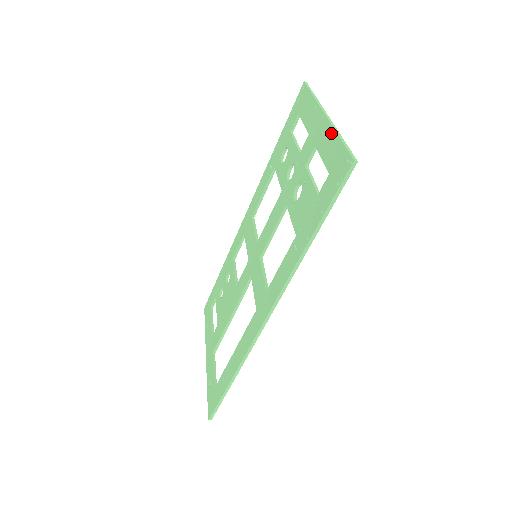
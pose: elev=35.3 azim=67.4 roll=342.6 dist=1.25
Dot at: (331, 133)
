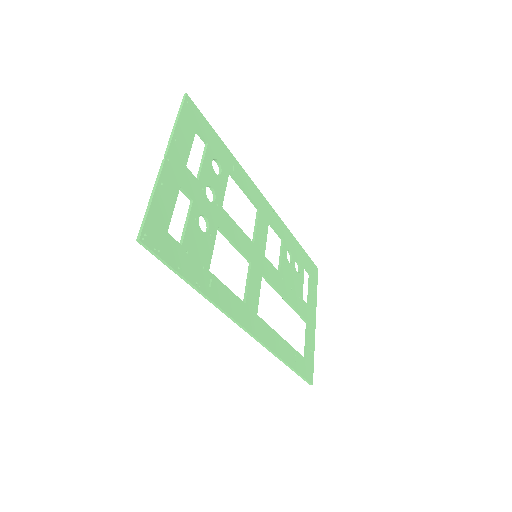
Dot at: (157, 189)
